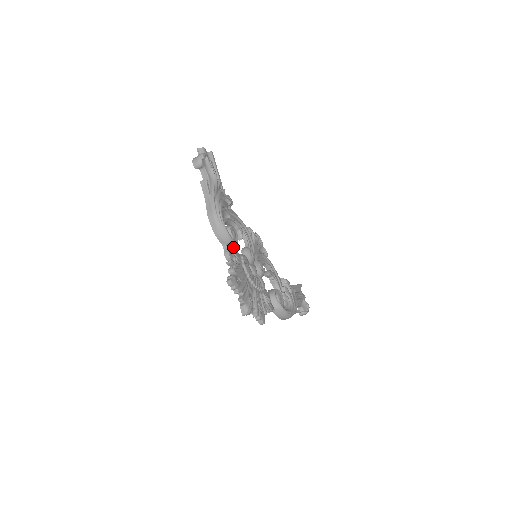
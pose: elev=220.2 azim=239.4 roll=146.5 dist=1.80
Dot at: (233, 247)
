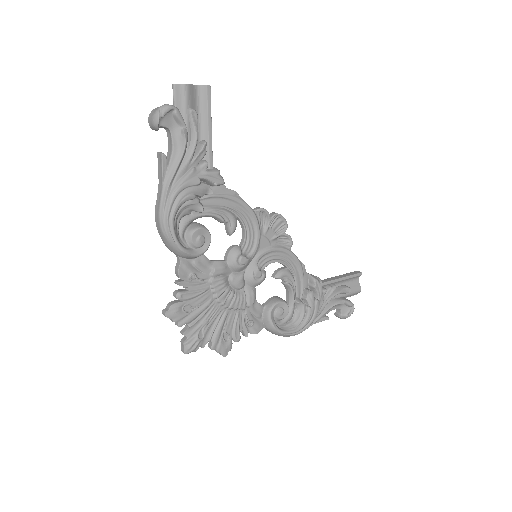
Dot at: occluded
